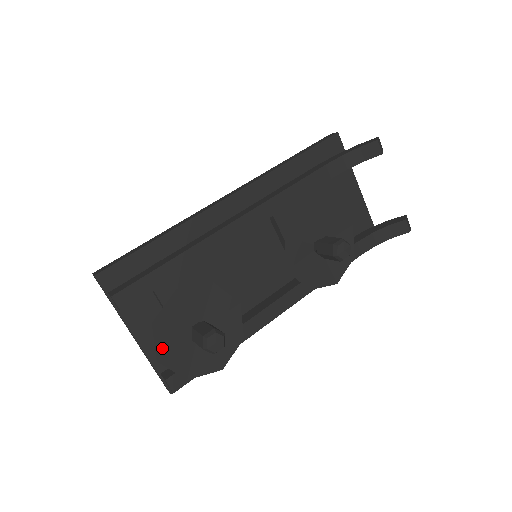
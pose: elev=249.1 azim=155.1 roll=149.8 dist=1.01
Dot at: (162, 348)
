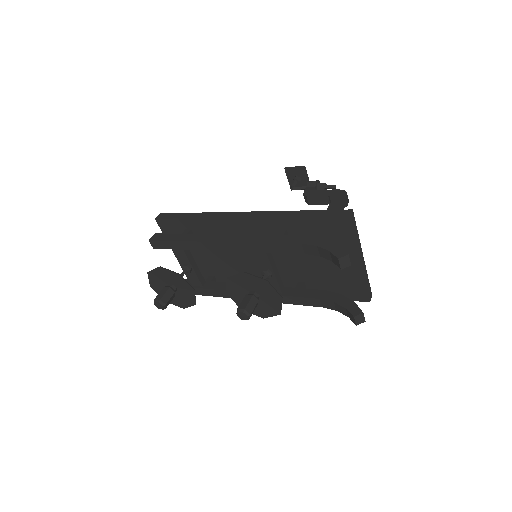
Dot at: (153, 283)
